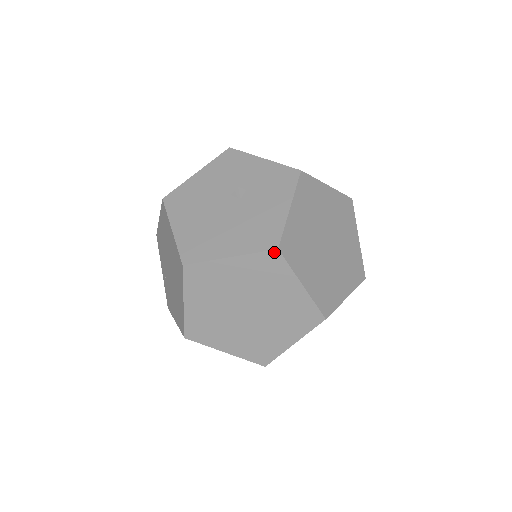
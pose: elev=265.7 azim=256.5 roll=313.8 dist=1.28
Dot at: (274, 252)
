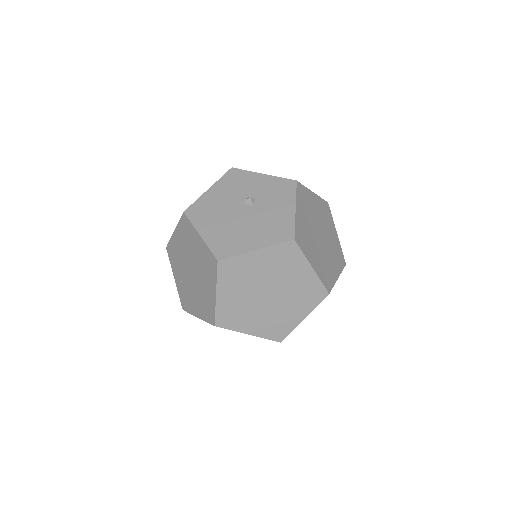
Dot at: (291, 242)
